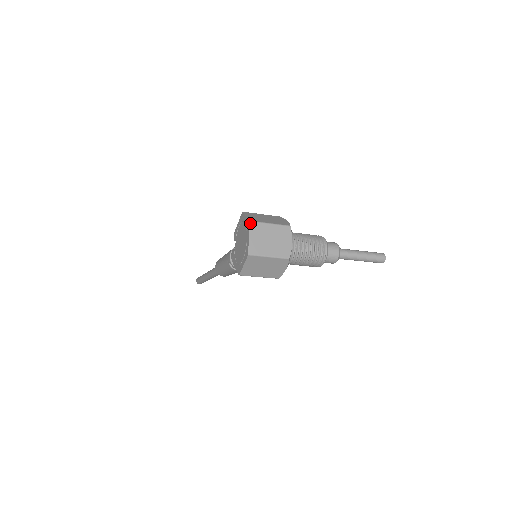
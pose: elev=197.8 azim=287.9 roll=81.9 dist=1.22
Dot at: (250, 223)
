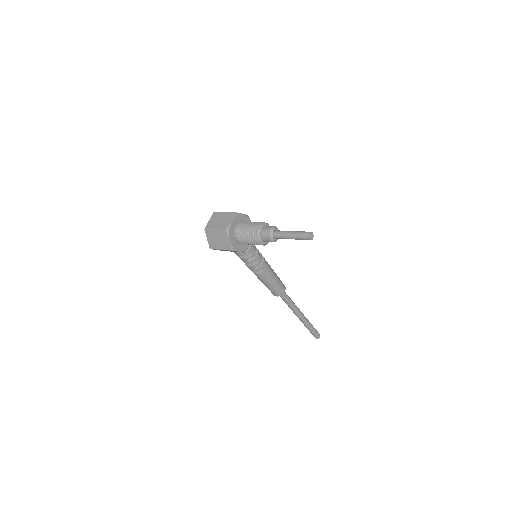
Dot at: (213, 213)
